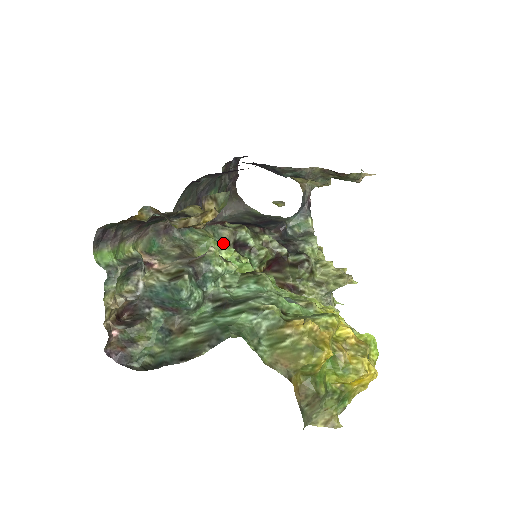
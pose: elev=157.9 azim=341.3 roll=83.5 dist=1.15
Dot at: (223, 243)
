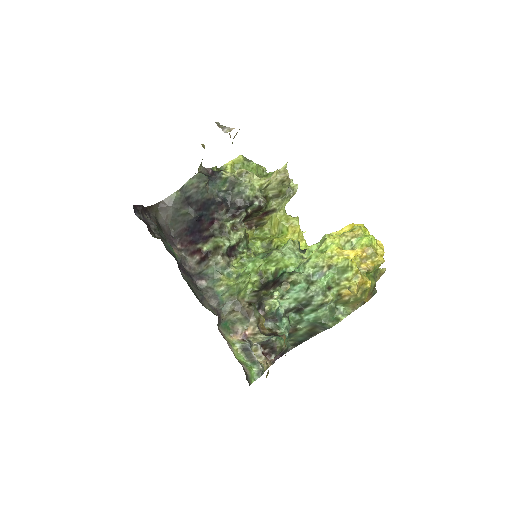
Dot at: (231, 270)
